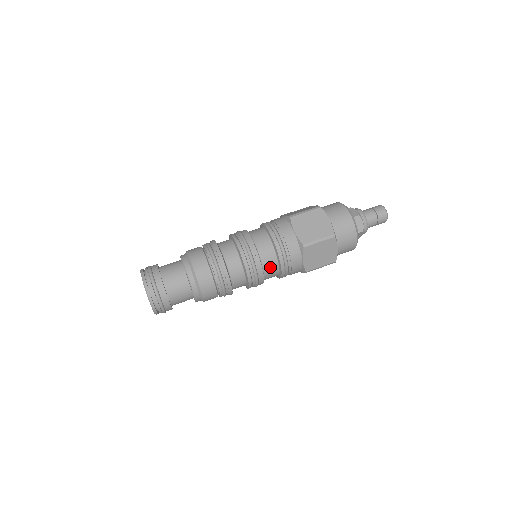
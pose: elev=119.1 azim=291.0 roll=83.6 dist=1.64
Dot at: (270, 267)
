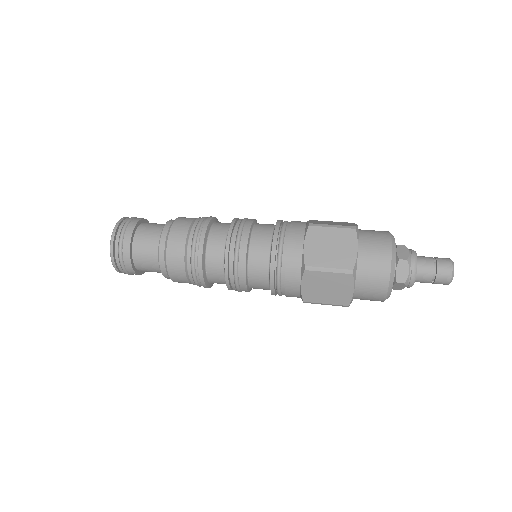
Dot at: (260, 242)
